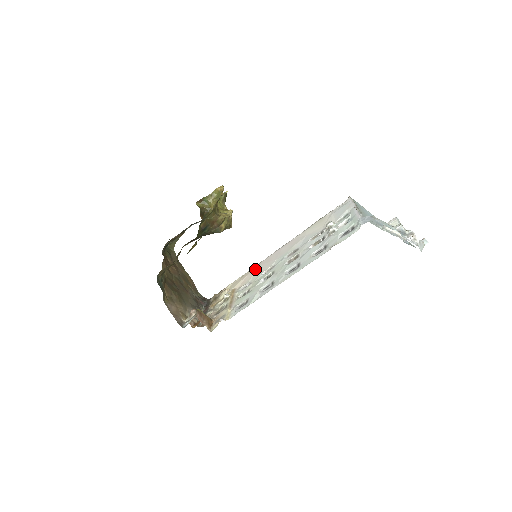
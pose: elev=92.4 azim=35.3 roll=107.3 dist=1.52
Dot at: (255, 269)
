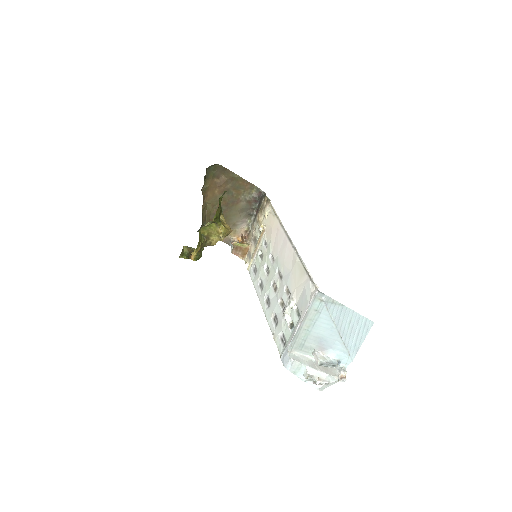
Dot at: (275, 231)
